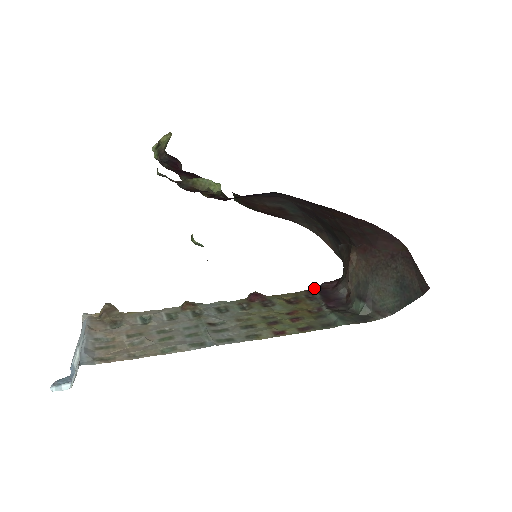
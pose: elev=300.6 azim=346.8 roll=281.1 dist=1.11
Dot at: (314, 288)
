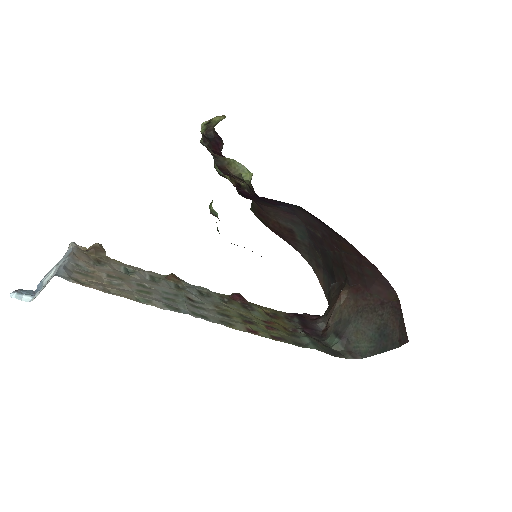
Dot at: (294, 313)
